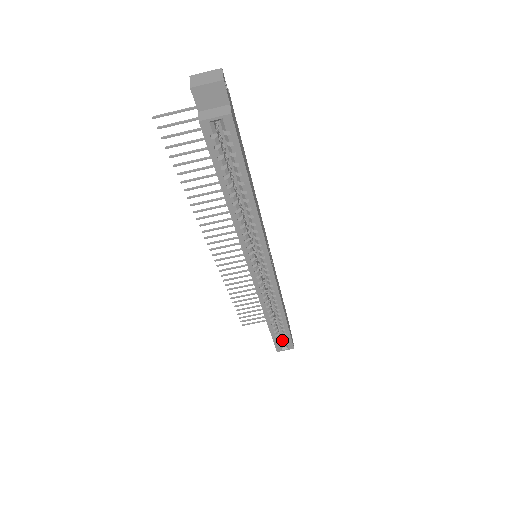
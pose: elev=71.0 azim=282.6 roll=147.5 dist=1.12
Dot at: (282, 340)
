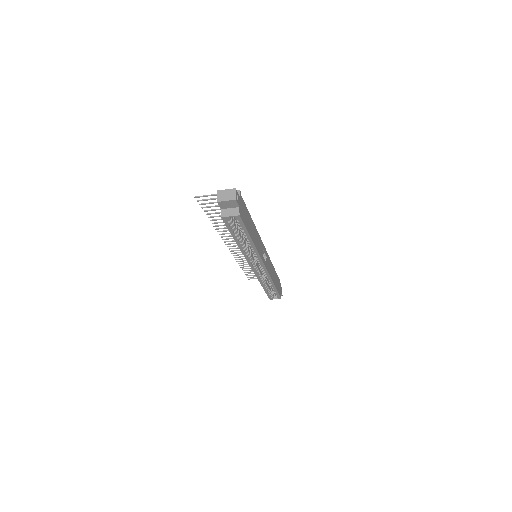
Dot at: occluded
